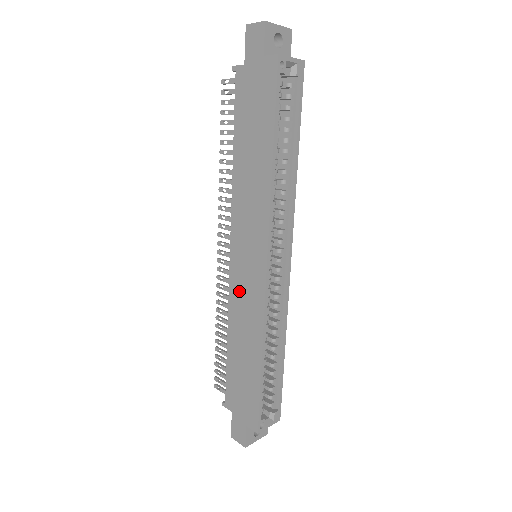
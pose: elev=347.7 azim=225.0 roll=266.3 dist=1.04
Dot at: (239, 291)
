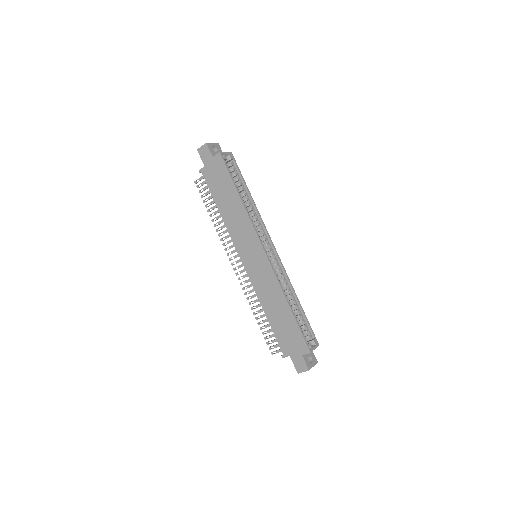
Dot at: (257, 278)
